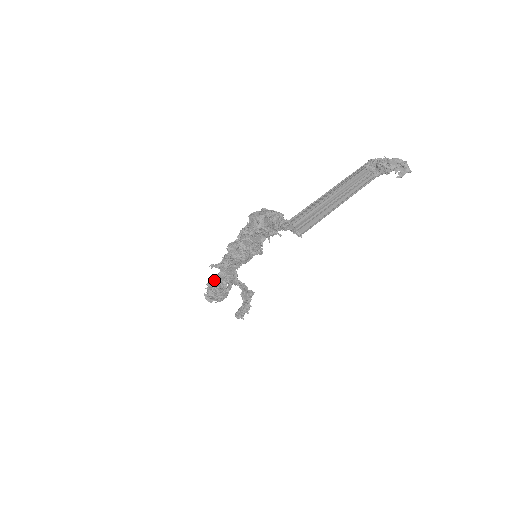
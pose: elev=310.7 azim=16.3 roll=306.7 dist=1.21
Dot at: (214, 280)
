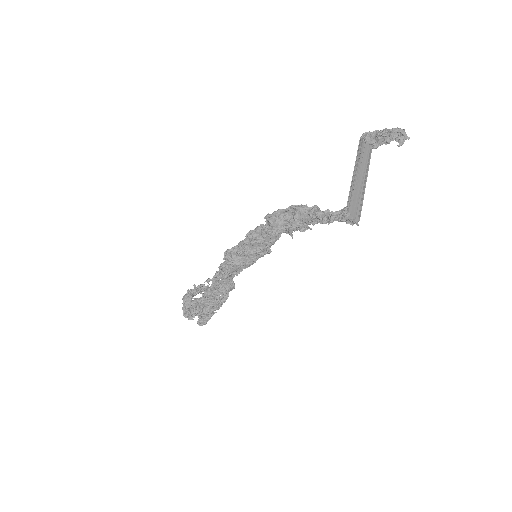
Dot at: (204, 295)
